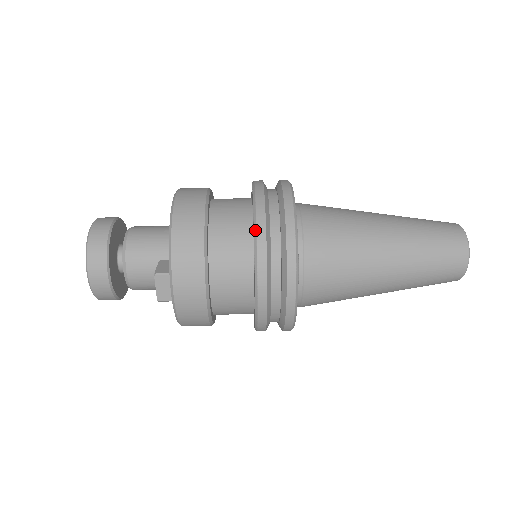
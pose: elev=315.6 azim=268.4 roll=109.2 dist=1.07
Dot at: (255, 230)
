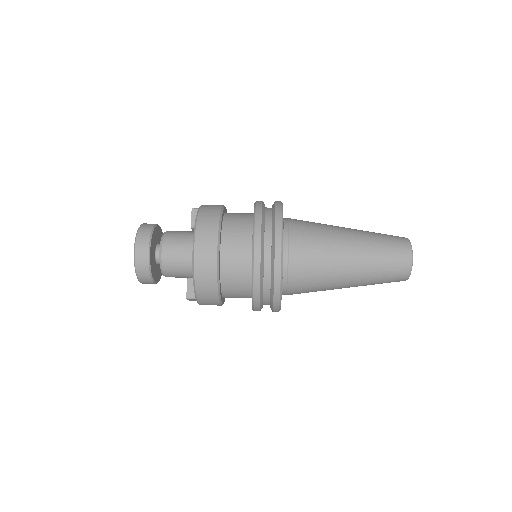
Dot at: (252, 291)
